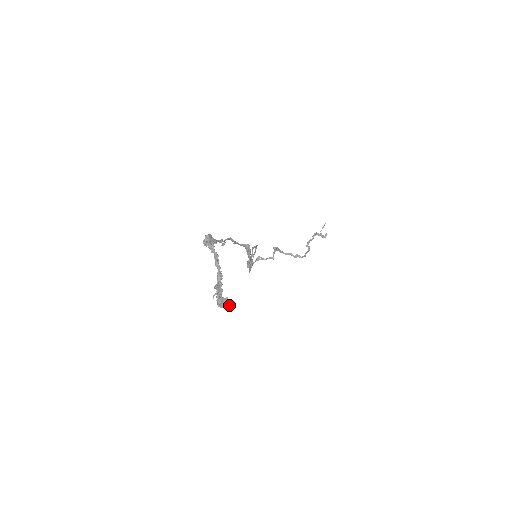
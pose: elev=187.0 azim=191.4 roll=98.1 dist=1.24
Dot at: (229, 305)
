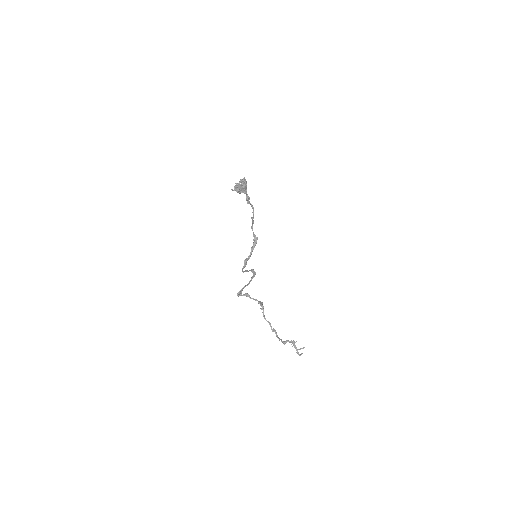
Dot at: (243, 186)
